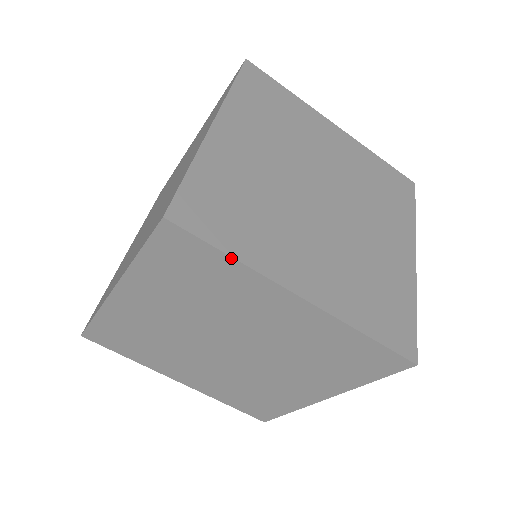
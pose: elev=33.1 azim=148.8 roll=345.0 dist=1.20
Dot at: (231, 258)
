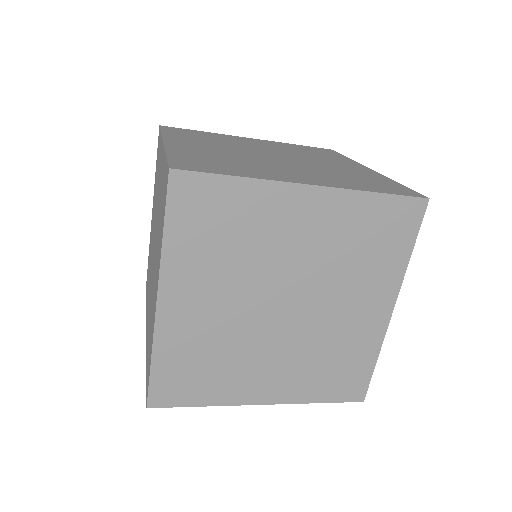
Dot at: (203, 405)
